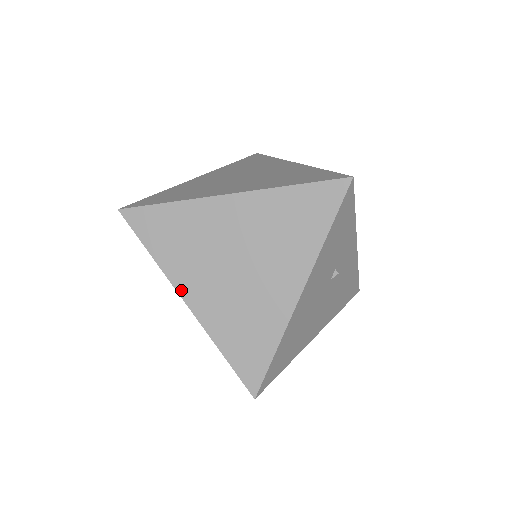
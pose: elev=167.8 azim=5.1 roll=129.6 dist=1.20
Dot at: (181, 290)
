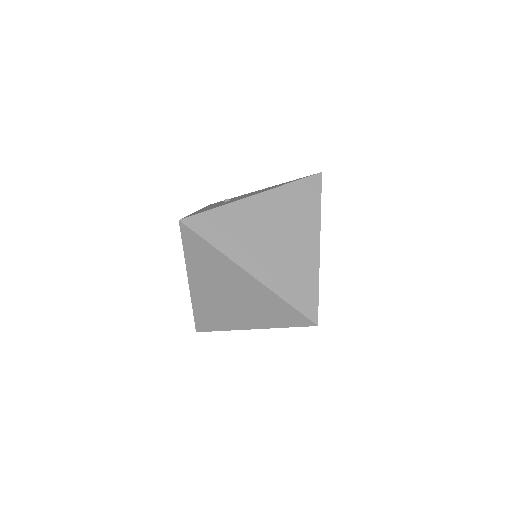
Dot at: (190, 277)
